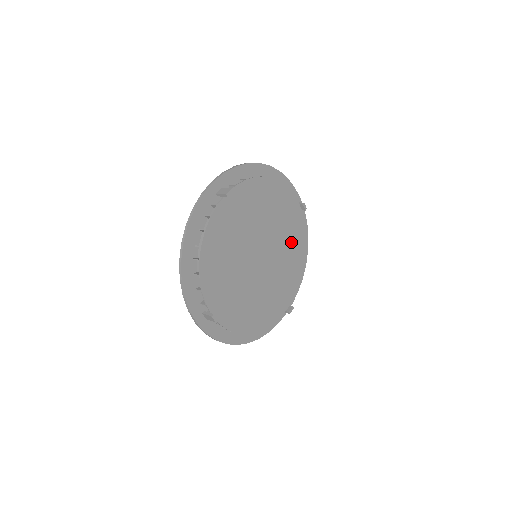
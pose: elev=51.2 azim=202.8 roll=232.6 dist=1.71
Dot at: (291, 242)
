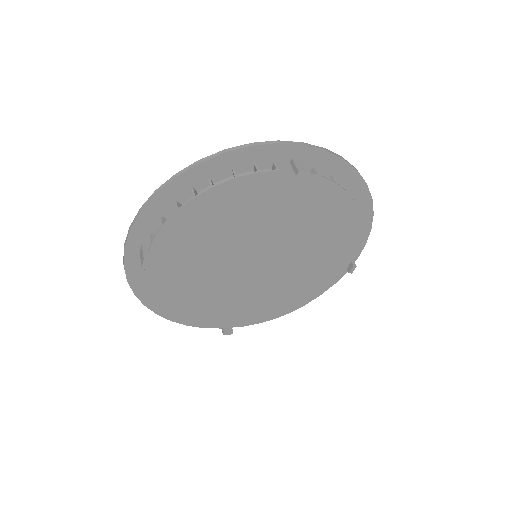
Dot at: (308, 216)
